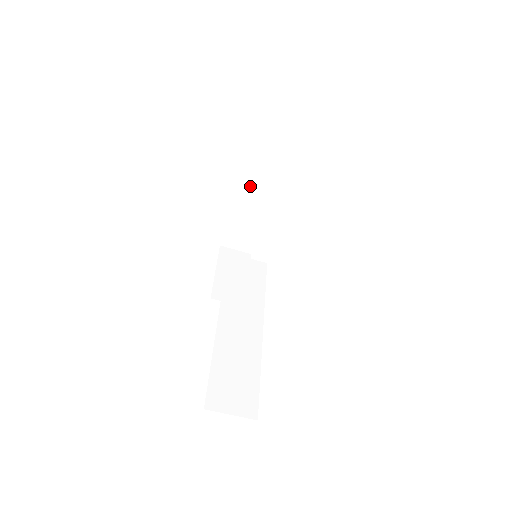
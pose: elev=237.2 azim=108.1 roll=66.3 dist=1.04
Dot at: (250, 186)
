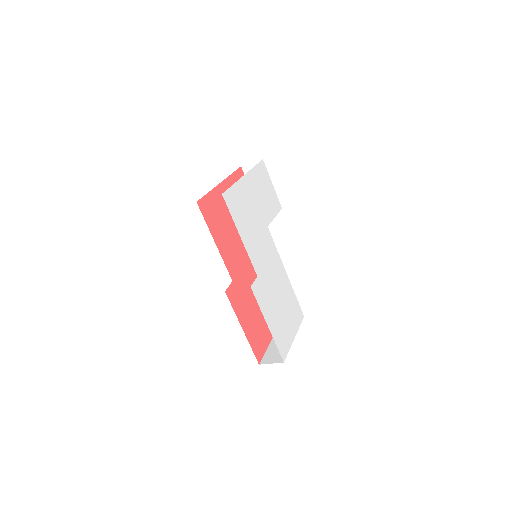
Dot at: occluded
